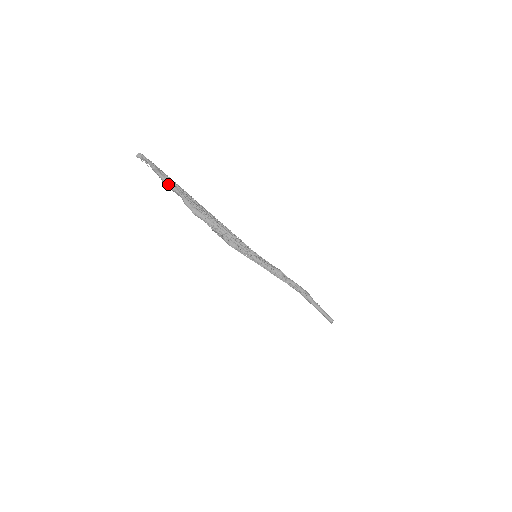
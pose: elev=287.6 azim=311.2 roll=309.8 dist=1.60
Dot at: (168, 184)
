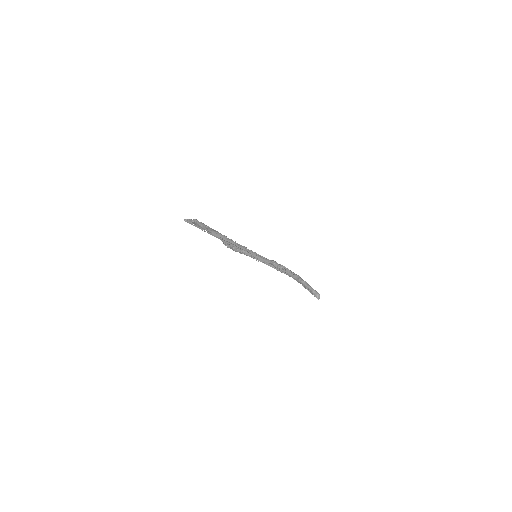
Dot at: (200, 223)
